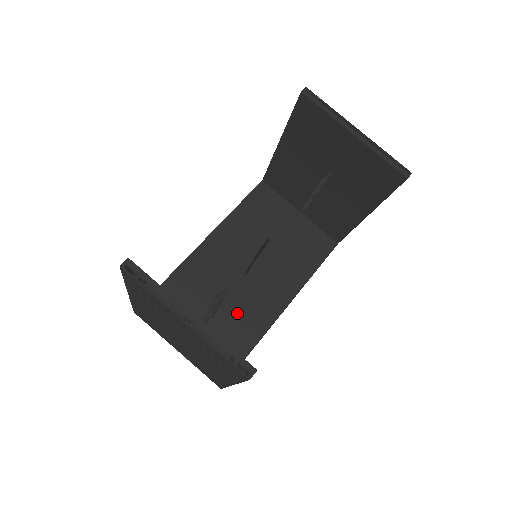
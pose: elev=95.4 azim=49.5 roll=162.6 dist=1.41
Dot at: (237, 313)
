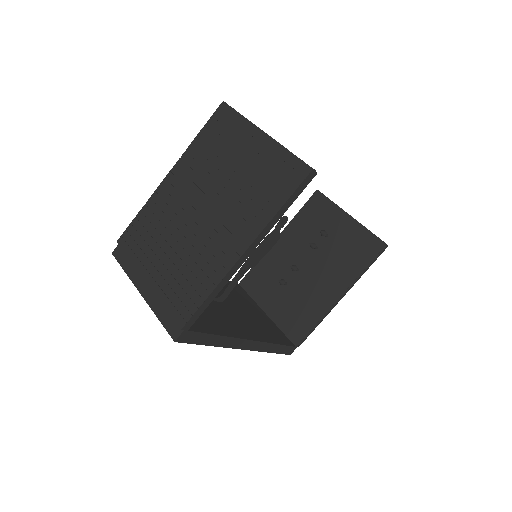
Dot at: (208, 310)
